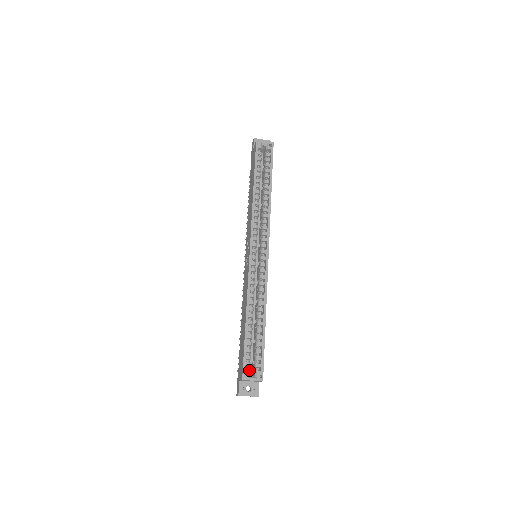
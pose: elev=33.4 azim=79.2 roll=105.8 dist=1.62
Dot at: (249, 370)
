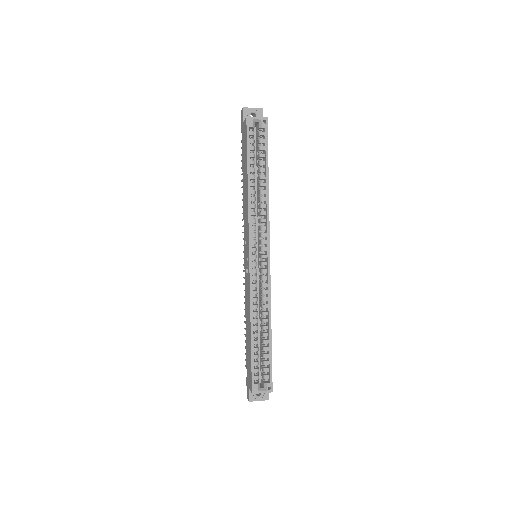
Dot at: (258, 383)
